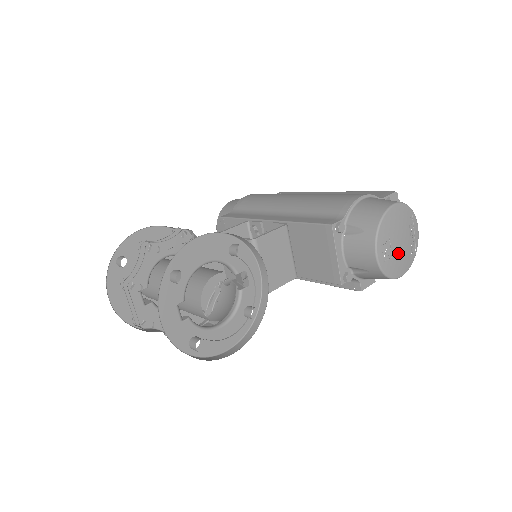
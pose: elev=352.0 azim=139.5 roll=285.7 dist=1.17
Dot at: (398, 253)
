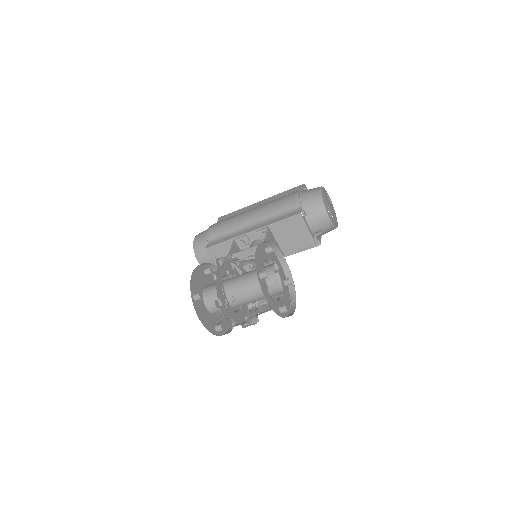
Dot at: (333, 213)
